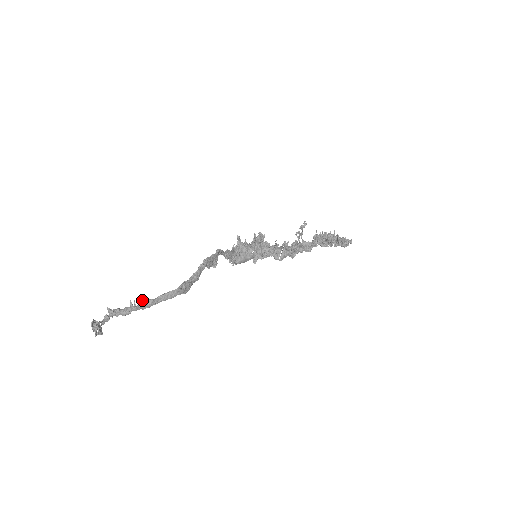
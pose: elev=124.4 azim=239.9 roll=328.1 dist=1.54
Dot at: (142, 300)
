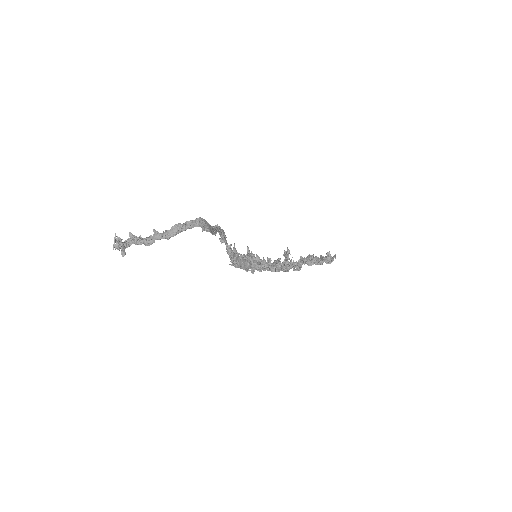
Dot at: (167, 230)
